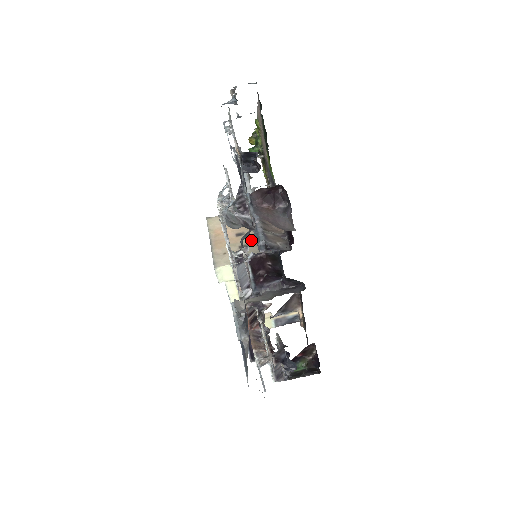
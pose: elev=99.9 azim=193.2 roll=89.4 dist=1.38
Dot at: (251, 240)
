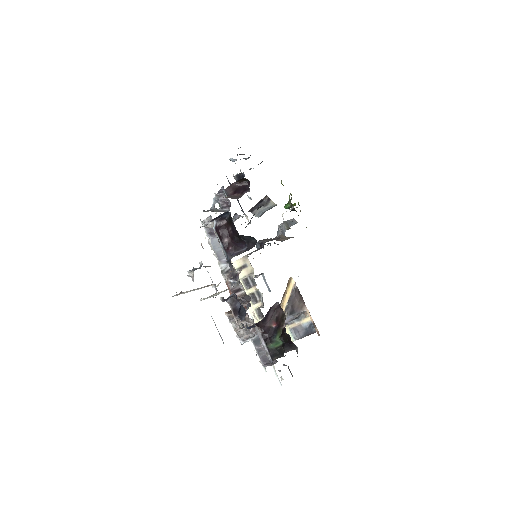
Dot at: occluded
